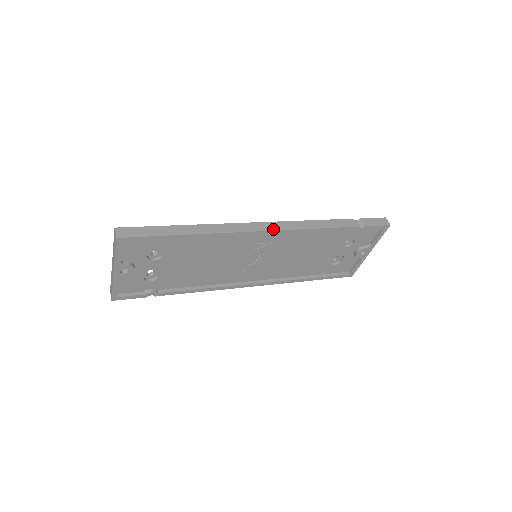
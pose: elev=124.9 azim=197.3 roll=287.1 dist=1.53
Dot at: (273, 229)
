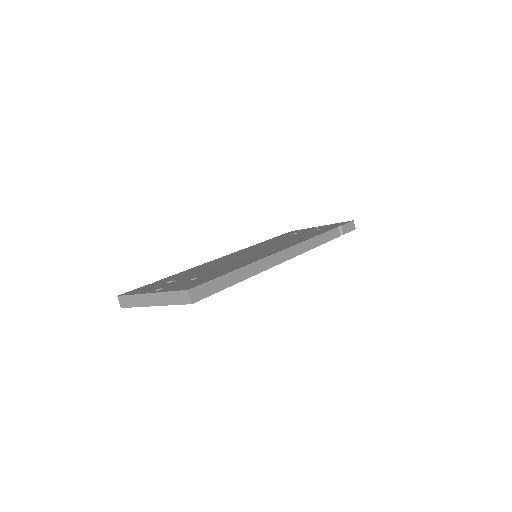
Dot at: (294, 255)
